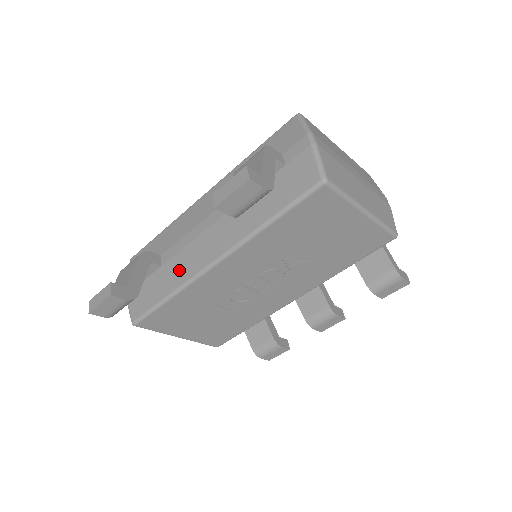
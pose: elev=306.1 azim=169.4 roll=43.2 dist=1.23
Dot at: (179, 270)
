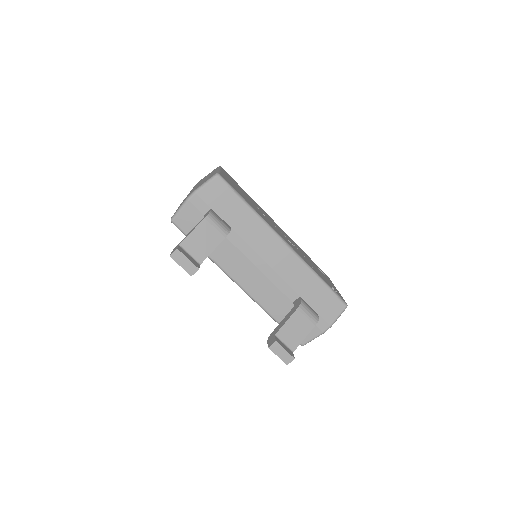
Dot at: (226, 257)
